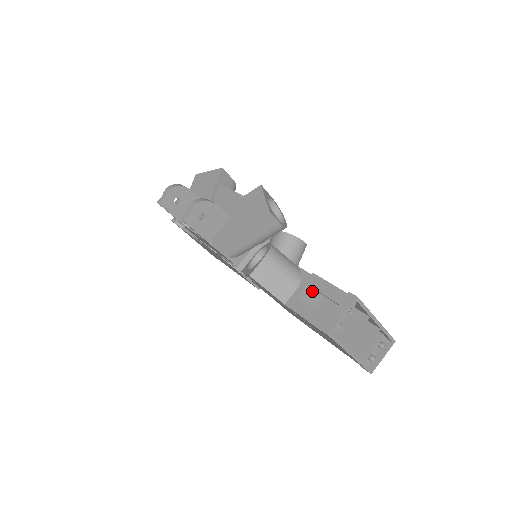
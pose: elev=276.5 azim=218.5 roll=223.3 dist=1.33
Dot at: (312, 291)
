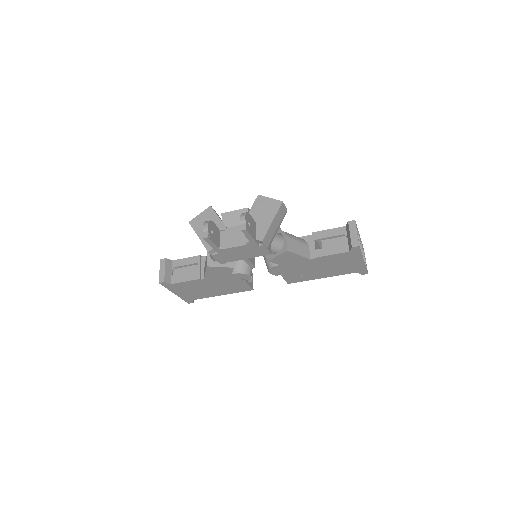
Dot at: (316, 245)
